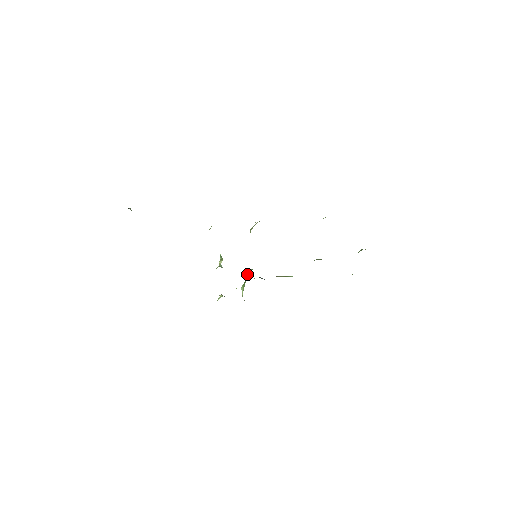
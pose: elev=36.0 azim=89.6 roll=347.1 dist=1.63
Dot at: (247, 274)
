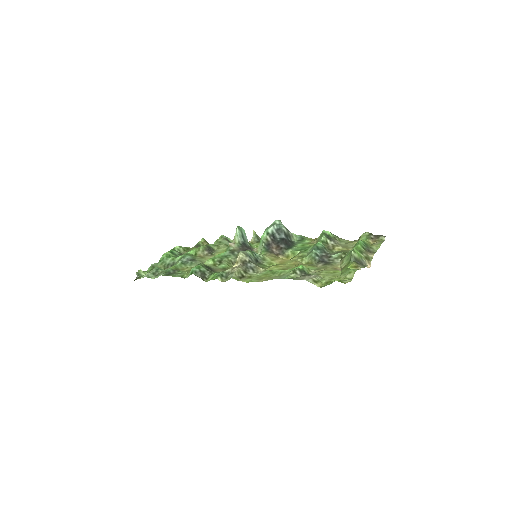
Dot at: (260, 249)
